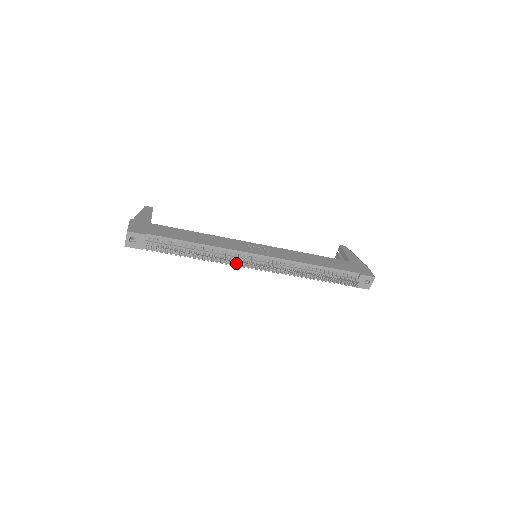
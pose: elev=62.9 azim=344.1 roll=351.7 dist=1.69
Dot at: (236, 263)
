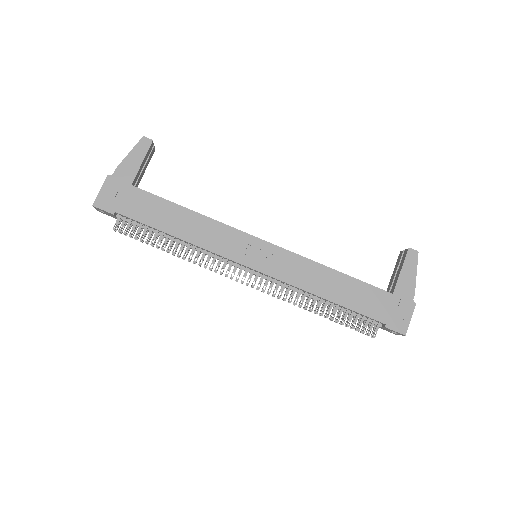
Dot at: occluded
